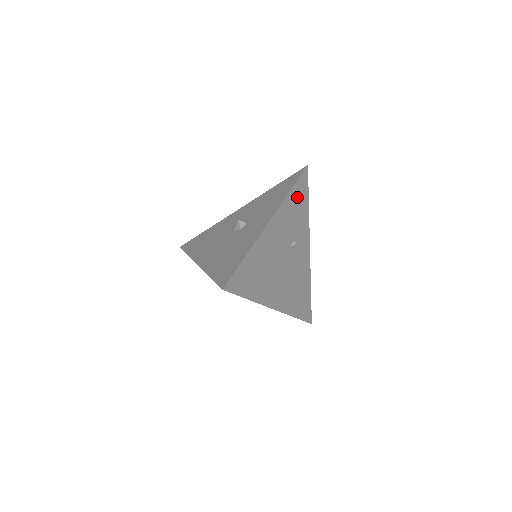
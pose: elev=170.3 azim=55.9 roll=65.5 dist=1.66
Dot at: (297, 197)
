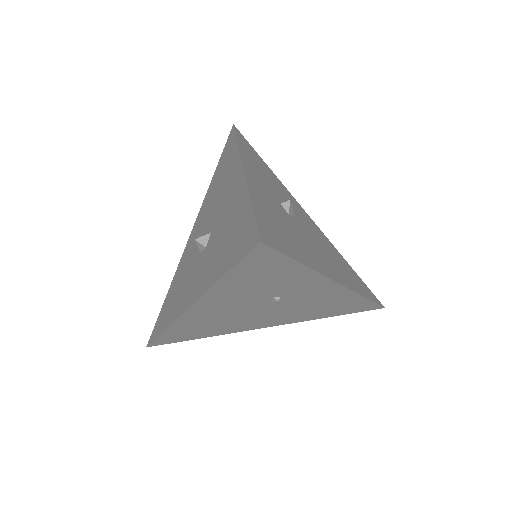
Dot at: (250, 275)
